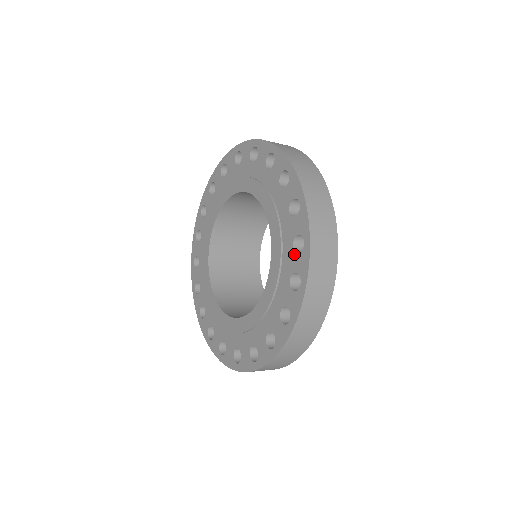
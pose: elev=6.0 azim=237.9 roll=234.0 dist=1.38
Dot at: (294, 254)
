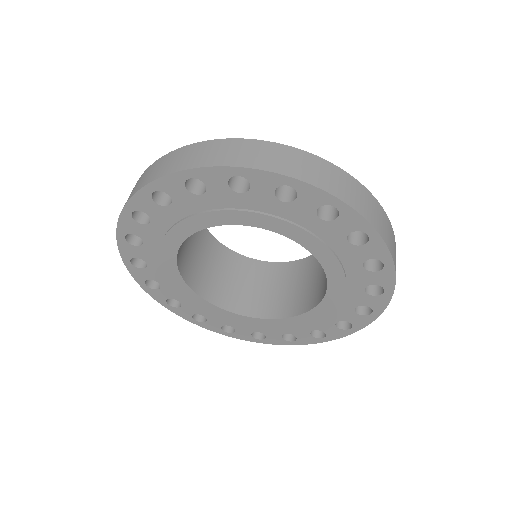
Dot at: (368, 273)
